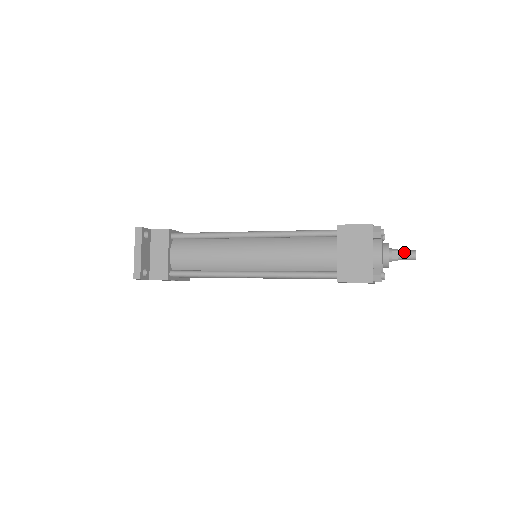
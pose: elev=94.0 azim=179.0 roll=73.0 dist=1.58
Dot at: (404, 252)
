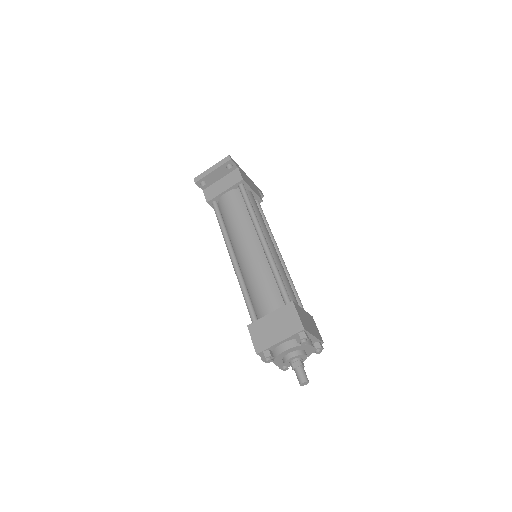
Dot at: (302, 372)
